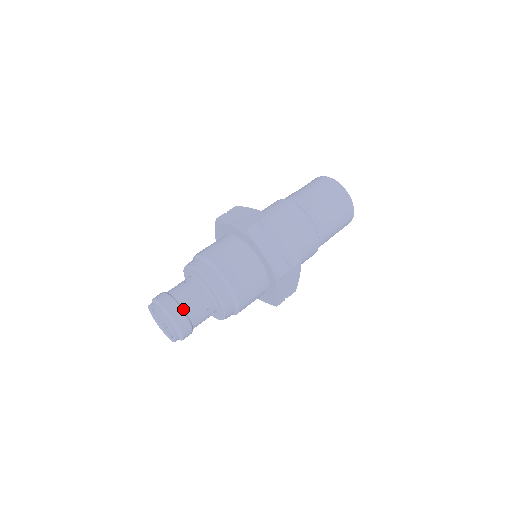
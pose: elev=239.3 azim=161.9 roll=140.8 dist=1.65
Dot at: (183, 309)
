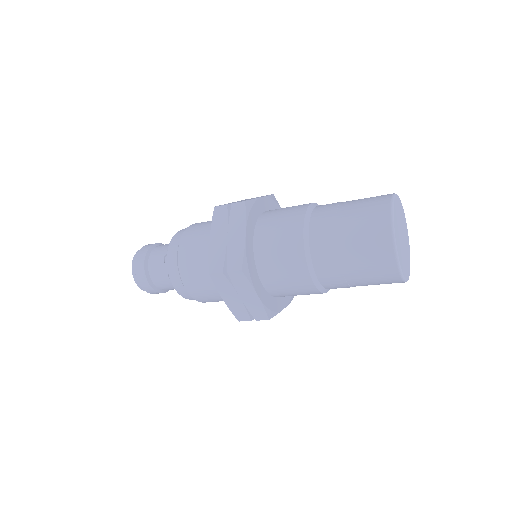
Dot at: (152, 284)
